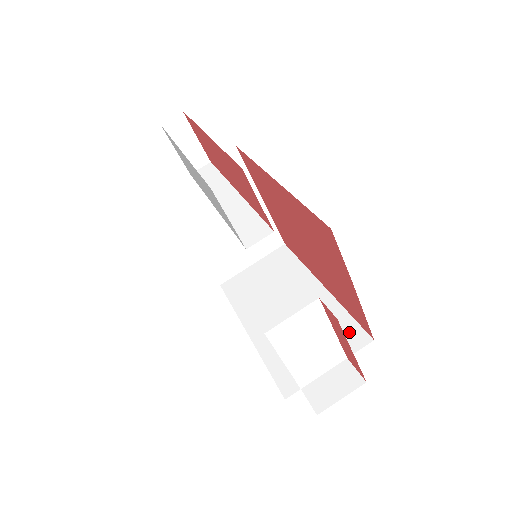
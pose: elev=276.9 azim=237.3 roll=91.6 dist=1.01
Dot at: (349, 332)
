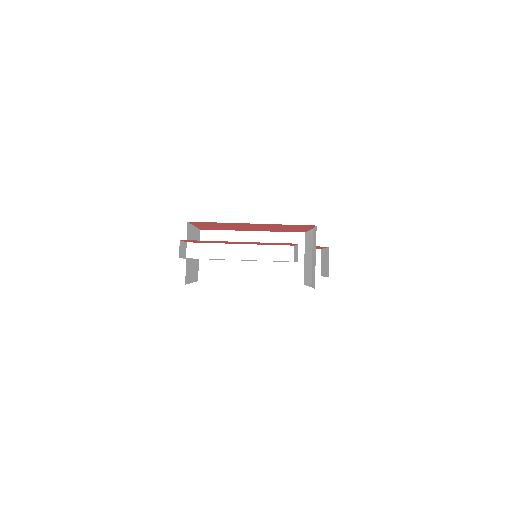
Dot at: (292, 239)
